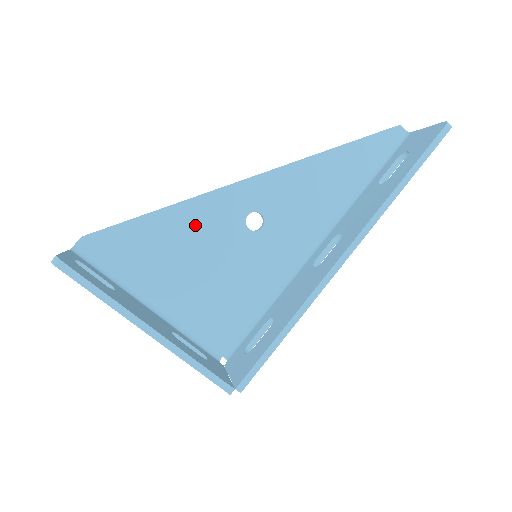
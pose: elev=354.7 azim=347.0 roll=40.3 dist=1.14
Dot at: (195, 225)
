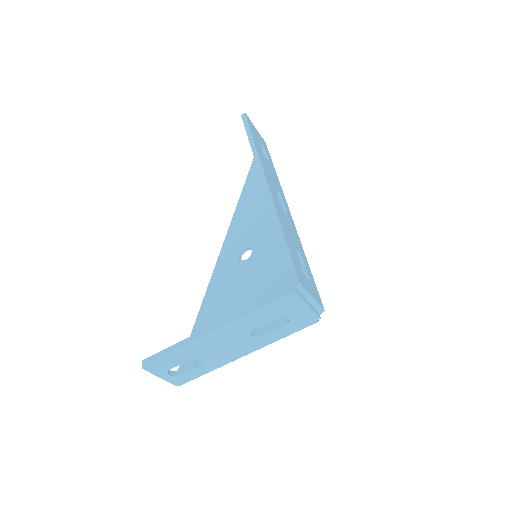
Dot at: (221, 294)
